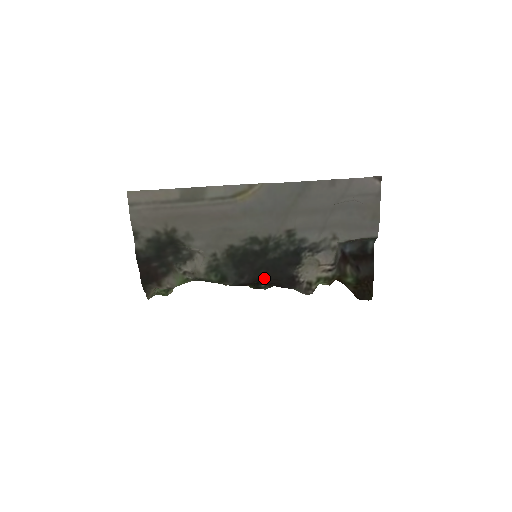
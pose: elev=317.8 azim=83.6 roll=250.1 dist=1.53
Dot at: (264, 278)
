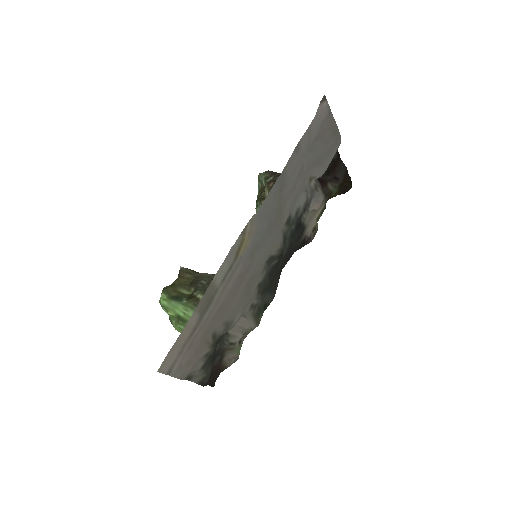
Dot at: occluded
